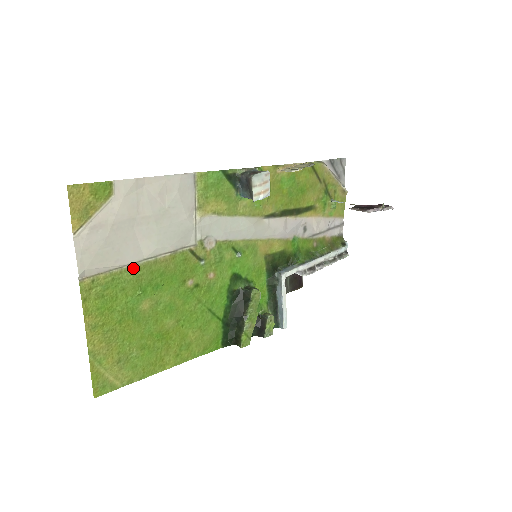
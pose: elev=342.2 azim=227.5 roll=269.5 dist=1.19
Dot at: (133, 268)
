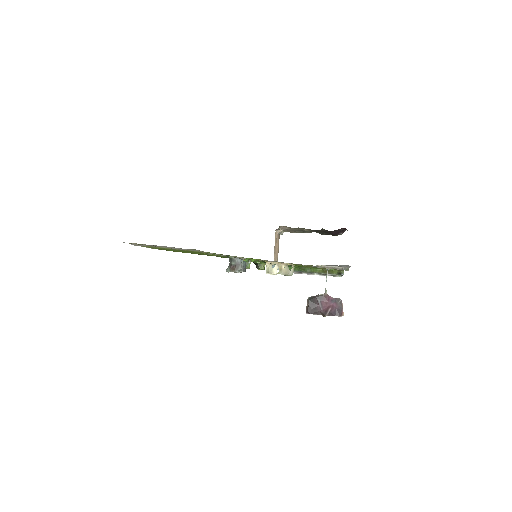
Dot at: (164, 248)
